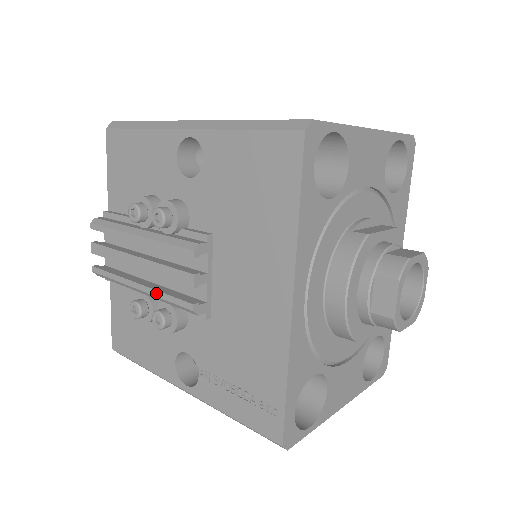
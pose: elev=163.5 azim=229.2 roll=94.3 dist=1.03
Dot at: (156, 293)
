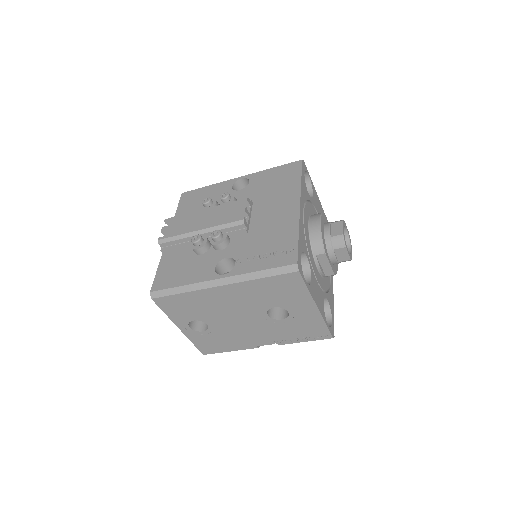
Dot at: (216, 225)
